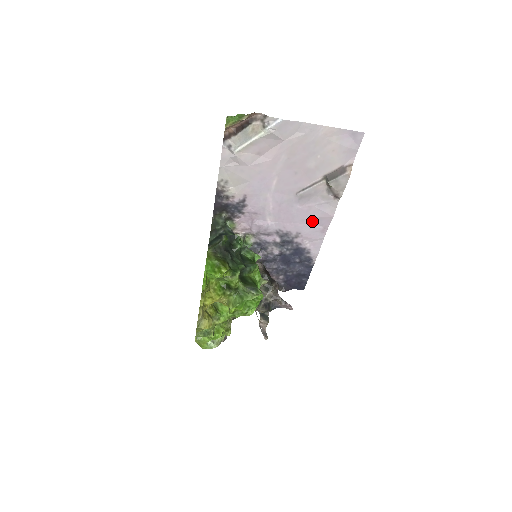
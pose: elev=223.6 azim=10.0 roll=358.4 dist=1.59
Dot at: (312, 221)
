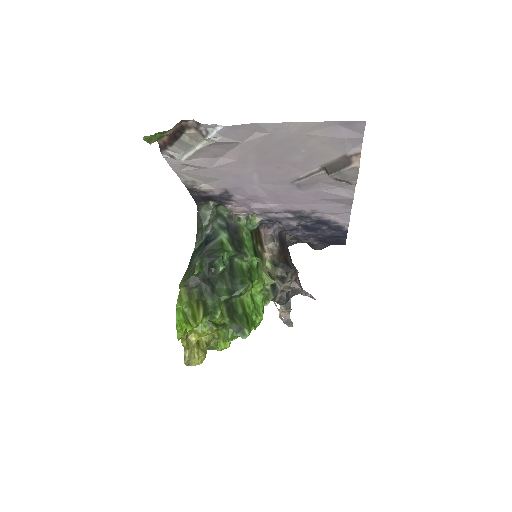
Dot at: (327, 201)
